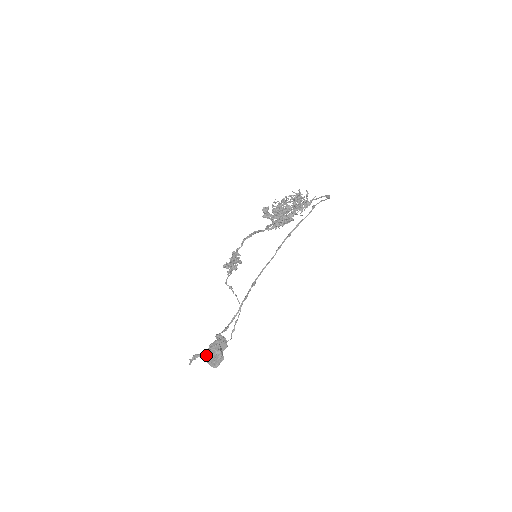
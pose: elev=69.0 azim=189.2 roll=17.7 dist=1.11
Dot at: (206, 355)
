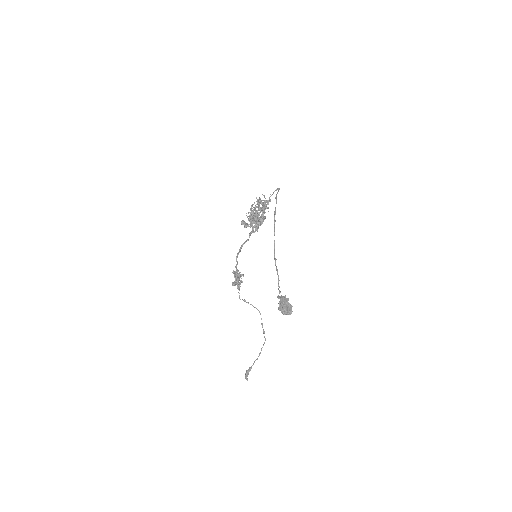
Dot at: (281, 310)
